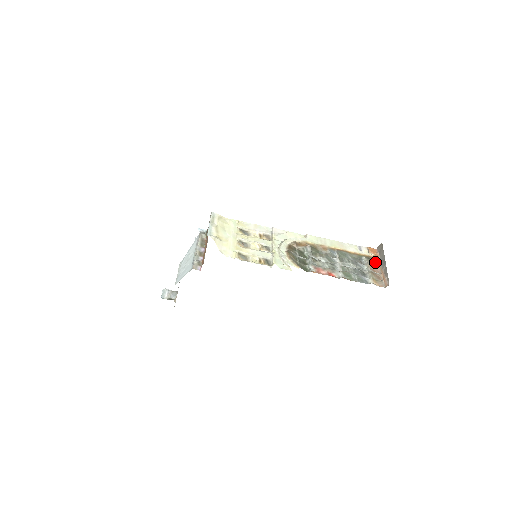
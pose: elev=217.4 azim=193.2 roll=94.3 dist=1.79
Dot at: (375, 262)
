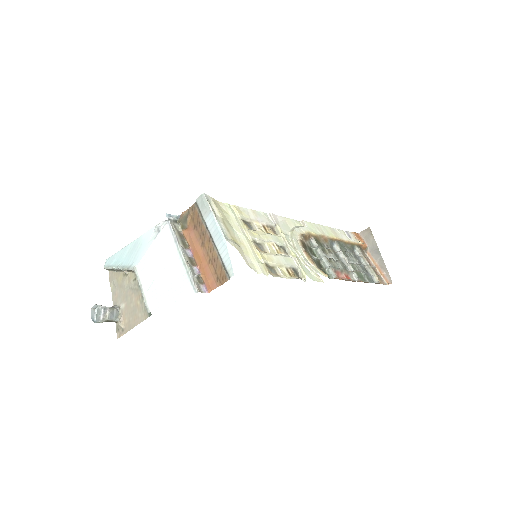
Dot at: (363, 251)
